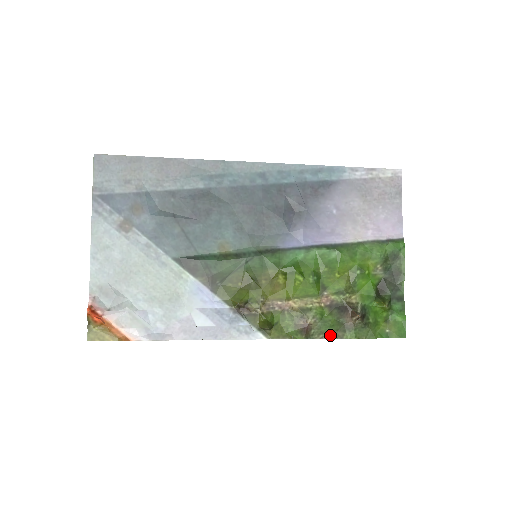
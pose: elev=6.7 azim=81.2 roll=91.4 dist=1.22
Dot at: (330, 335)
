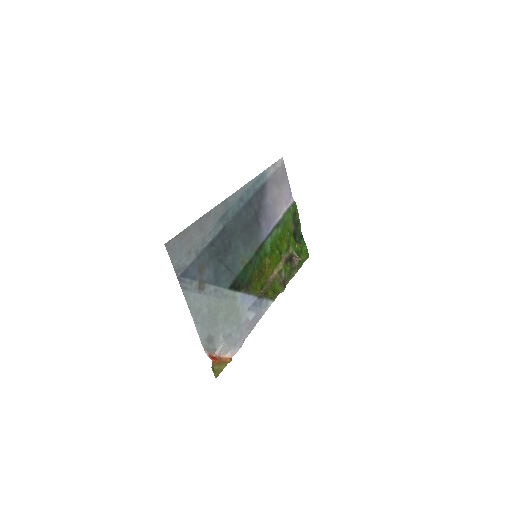
Dot at: (290, 278)
